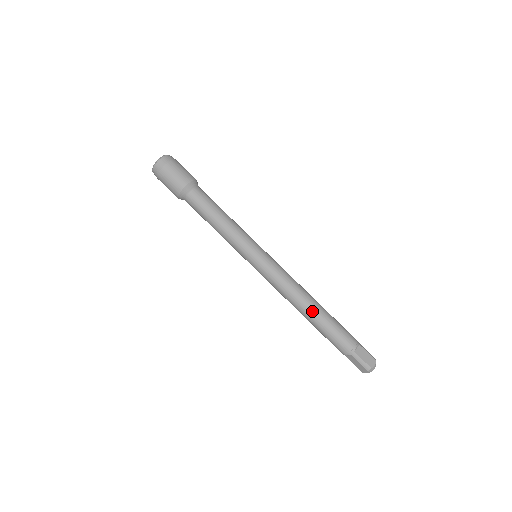
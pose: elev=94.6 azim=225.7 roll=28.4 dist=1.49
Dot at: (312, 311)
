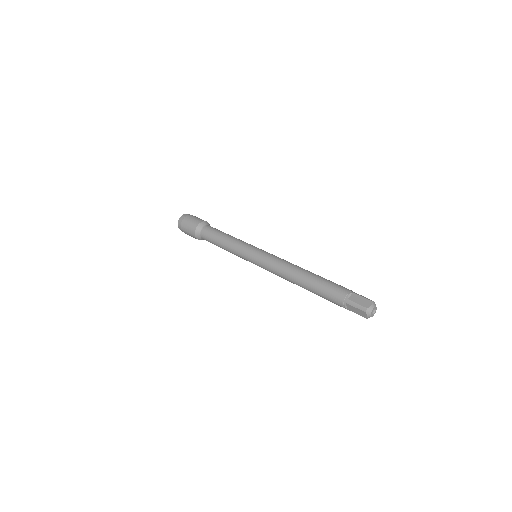
Dot at: (303, 278)
